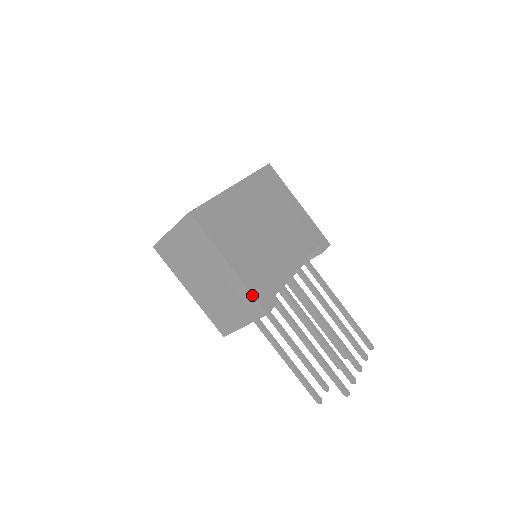
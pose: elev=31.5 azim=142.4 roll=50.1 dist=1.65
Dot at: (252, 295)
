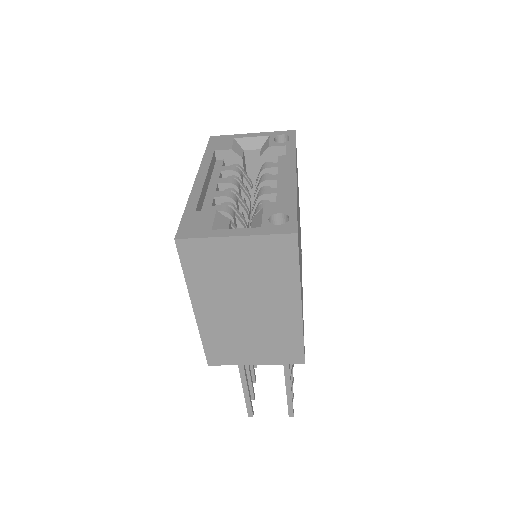
Dot at: (302, 343)
